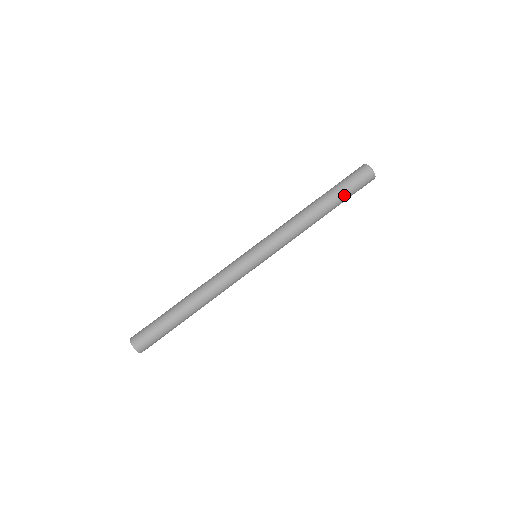
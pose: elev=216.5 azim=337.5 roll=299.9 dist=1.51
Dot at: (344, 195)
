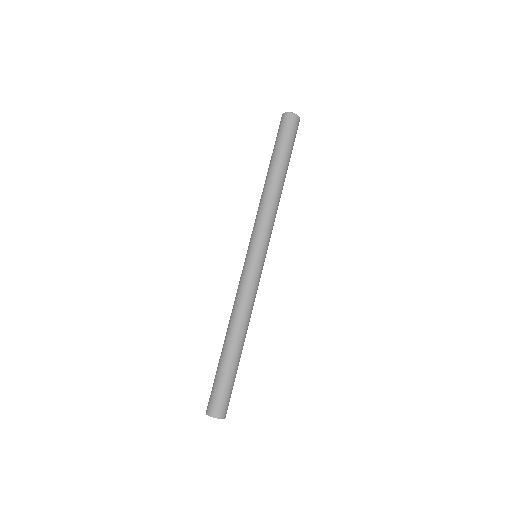
Dot at: (282, 148)
